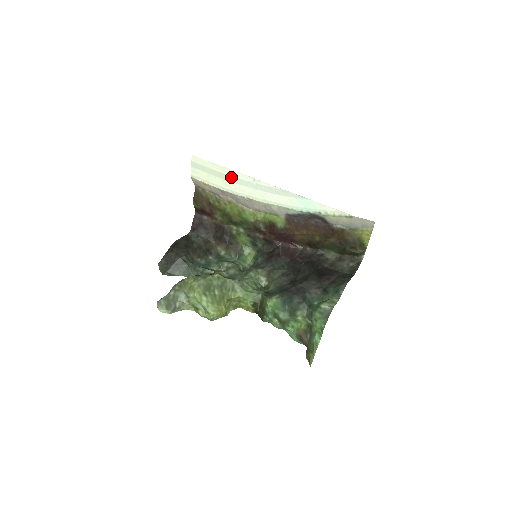
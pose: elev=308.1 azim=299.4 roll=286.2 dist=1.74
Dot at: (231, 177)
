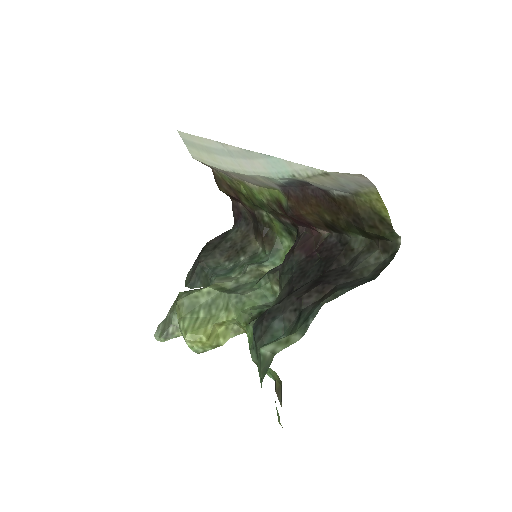
Dot at: (209, 148)
